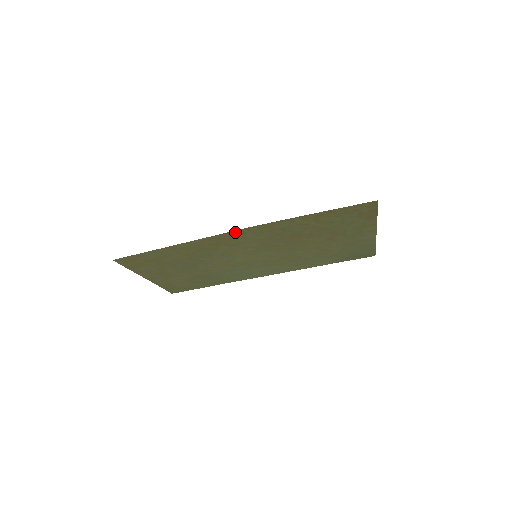
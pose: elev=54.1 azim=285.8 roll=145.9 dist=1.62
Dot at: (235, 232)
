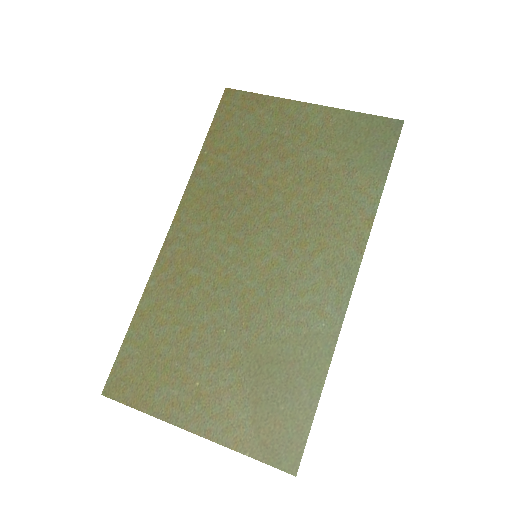
Dot at: (172, 237)
